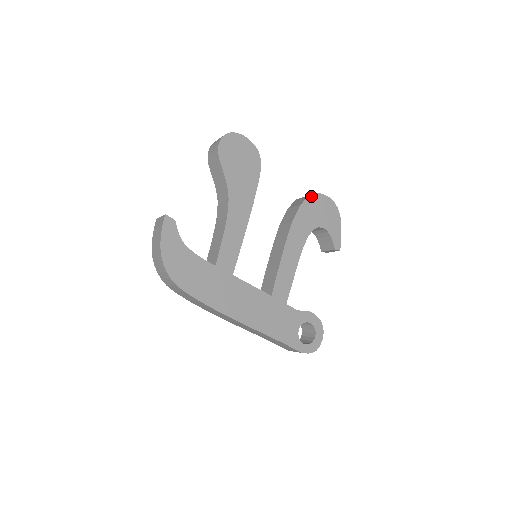
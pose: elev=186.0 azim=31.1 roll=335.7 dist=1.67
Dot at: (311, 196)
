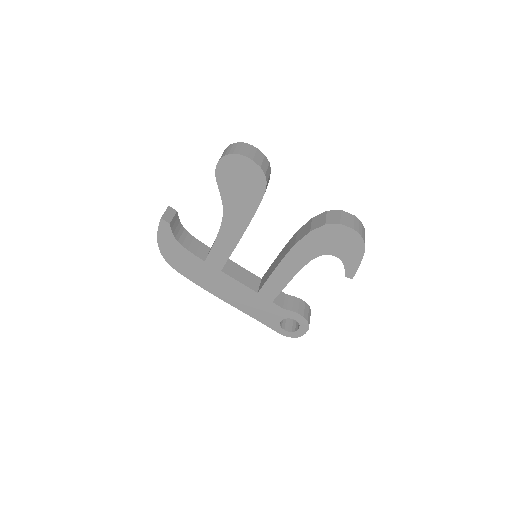
Dot at: (328, 225)
